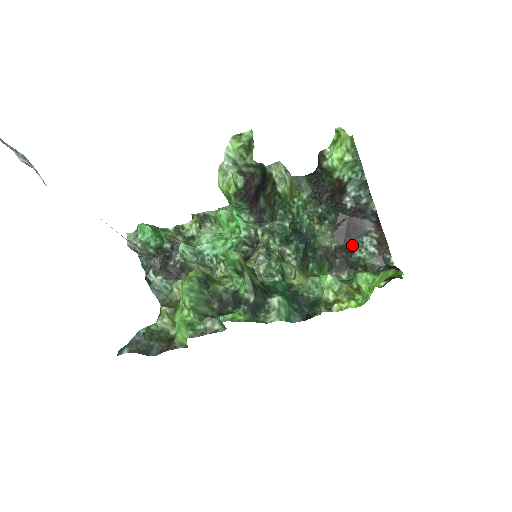
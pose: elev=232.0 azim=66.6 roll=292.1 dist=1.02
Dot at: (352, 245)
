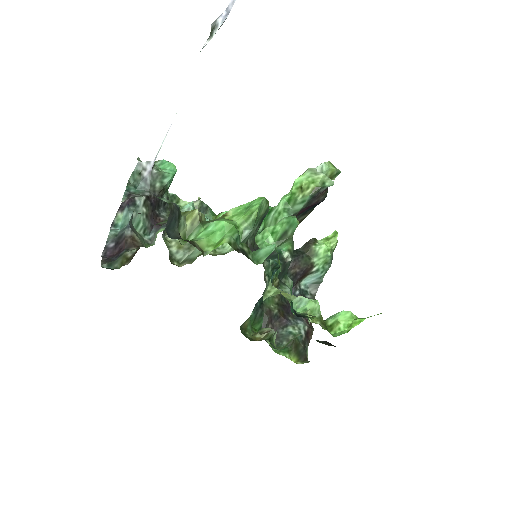
Dot at: (288, 320)
